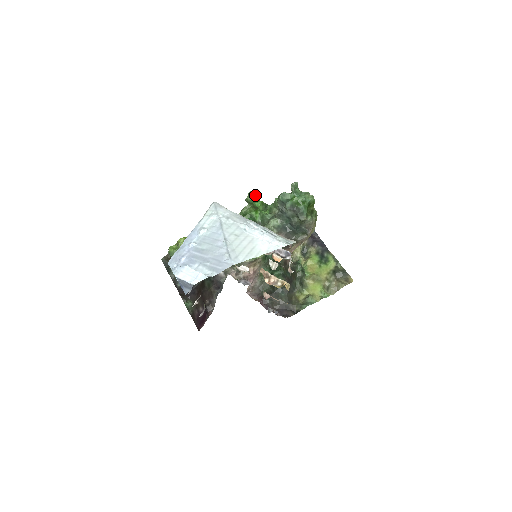
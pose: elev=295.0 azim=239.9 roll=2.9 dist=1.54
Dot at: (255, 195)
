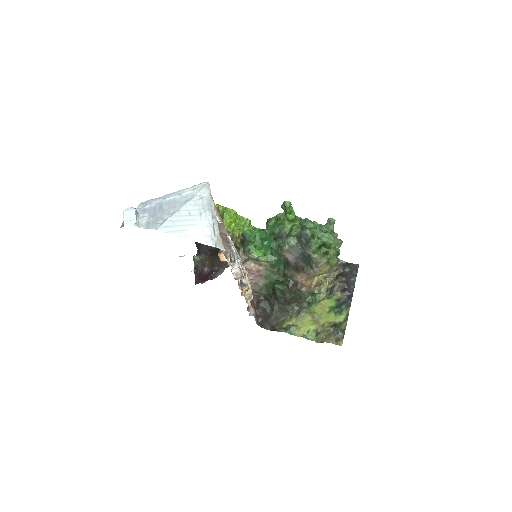
Dot at: (288, 206)
